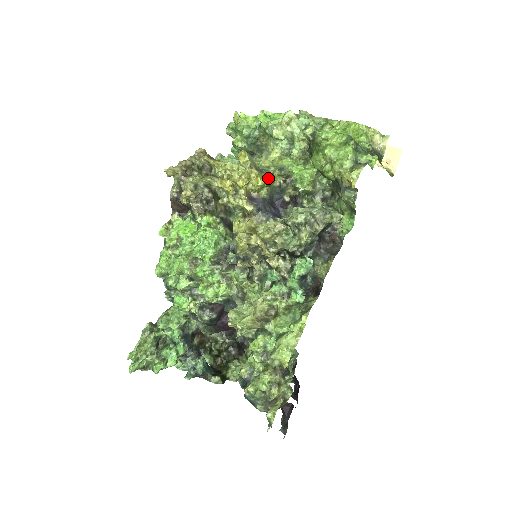
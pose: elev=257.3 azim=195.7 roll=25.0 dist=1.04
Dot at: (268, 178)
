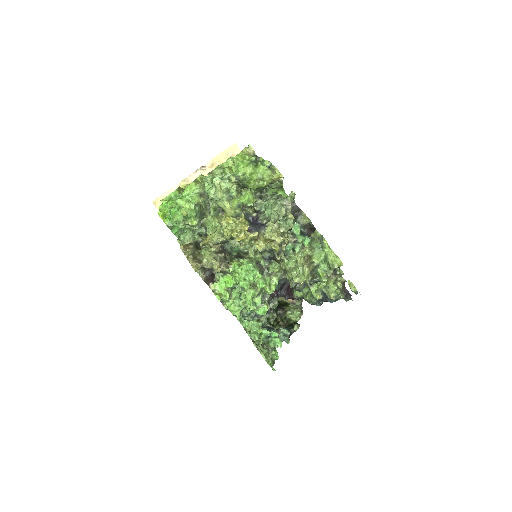
Dot at: (243, 216)
